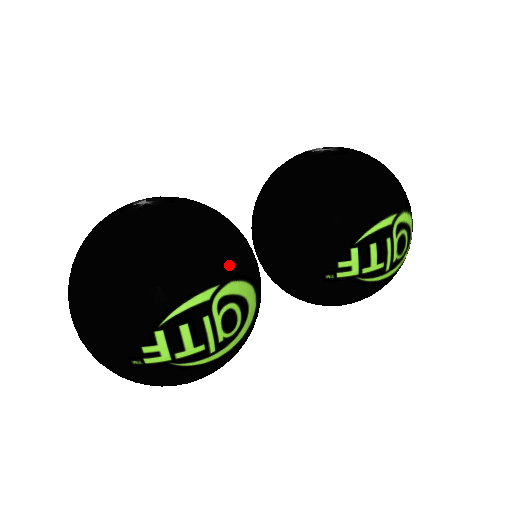
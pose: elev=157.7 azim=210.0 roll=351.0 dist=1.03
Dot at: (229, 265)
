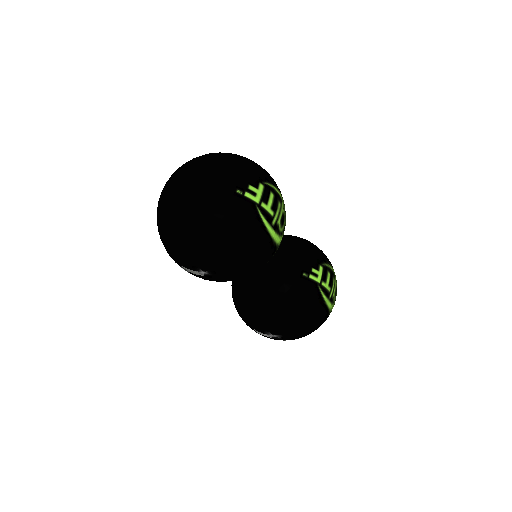
Dot at: occluded
